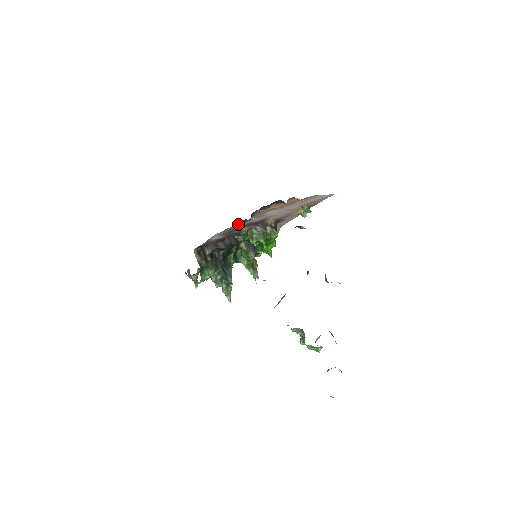
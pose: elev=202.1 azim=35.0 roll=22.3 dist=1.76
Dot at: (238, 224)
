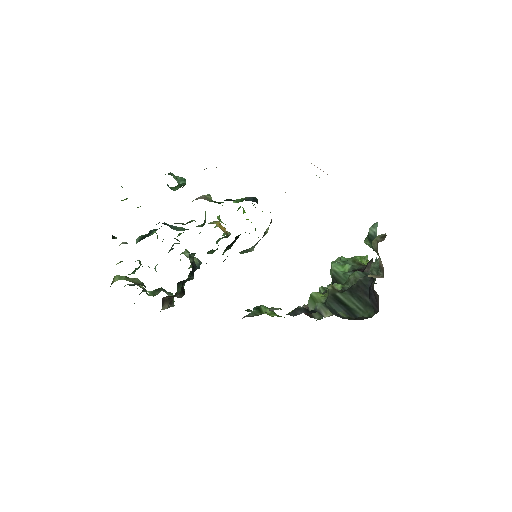
Dot at: occluded
